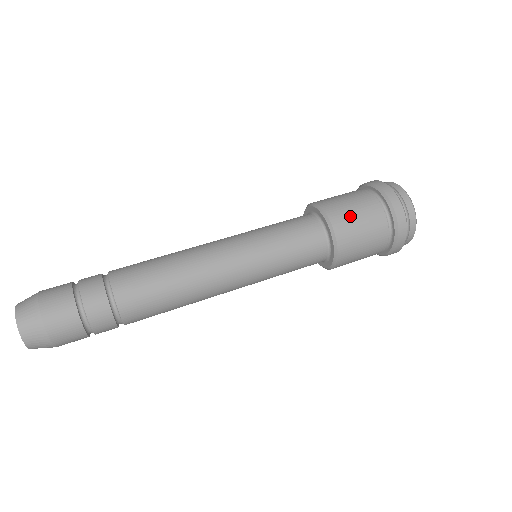
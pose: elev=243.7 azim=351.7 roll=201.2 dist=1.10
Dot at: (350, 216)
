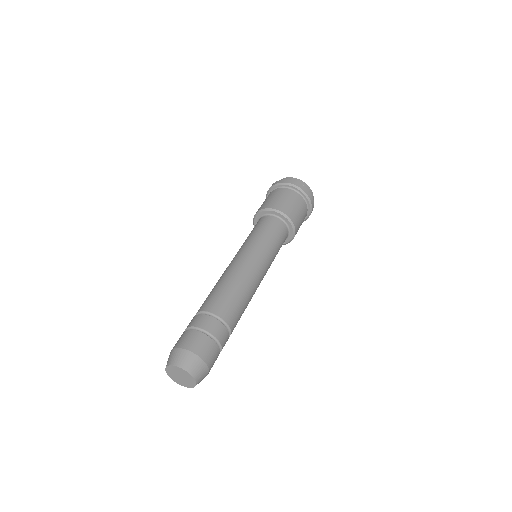
Dot at: occluded
